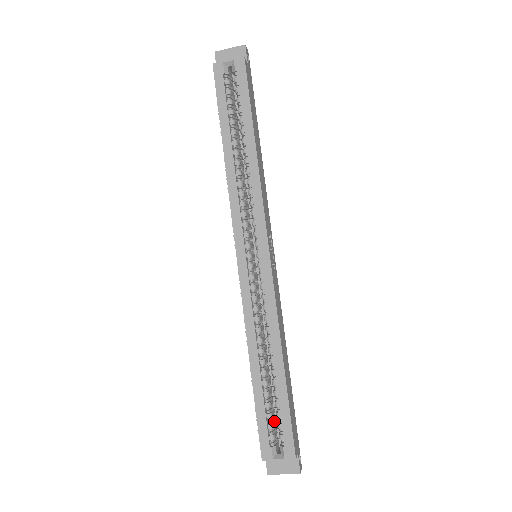
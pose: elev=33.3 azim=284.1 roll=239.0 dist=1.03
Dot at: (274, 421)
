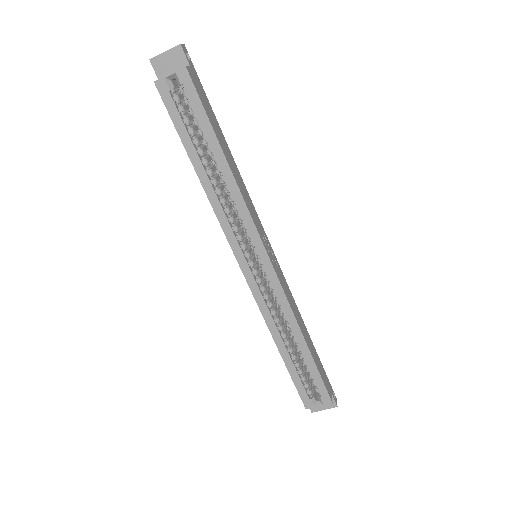
Dot at: (308, 378)
